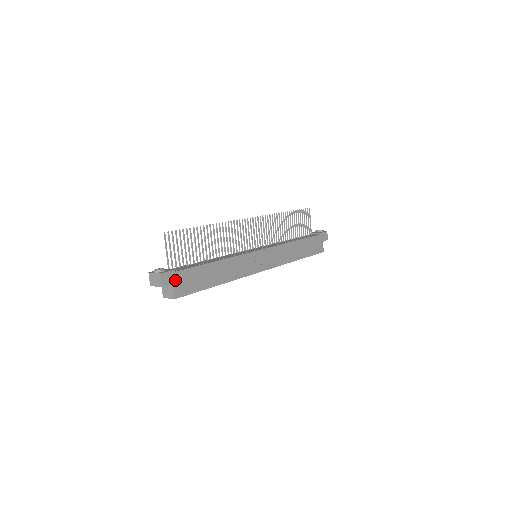
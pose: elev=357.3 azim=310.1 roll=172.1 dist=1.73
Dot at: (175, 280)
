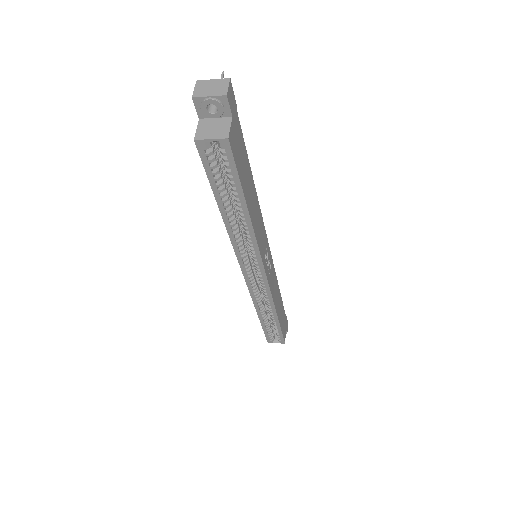
Dot at: (234, 119)
